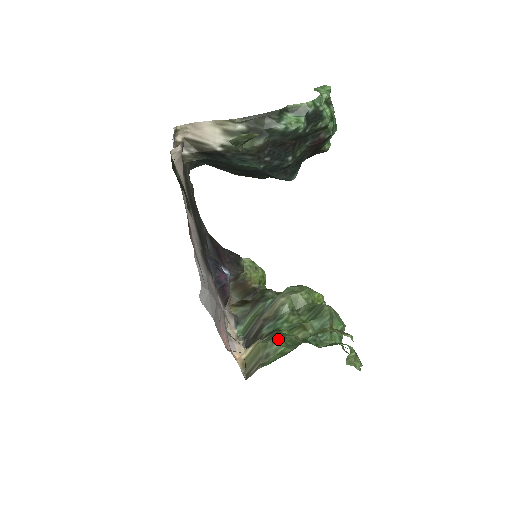
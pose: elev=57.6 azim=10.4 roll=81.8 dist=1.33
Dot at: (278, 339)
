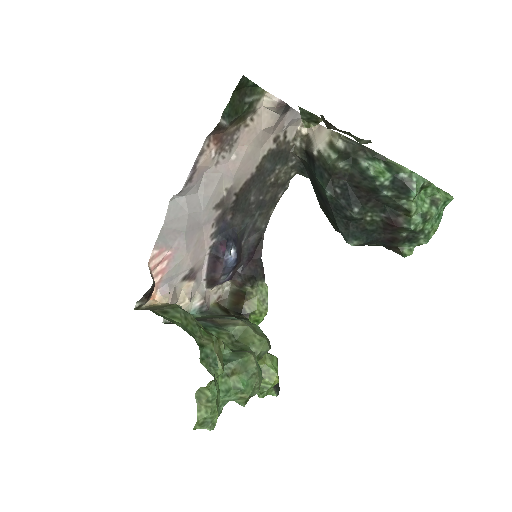
Dot at: (188, 317)
